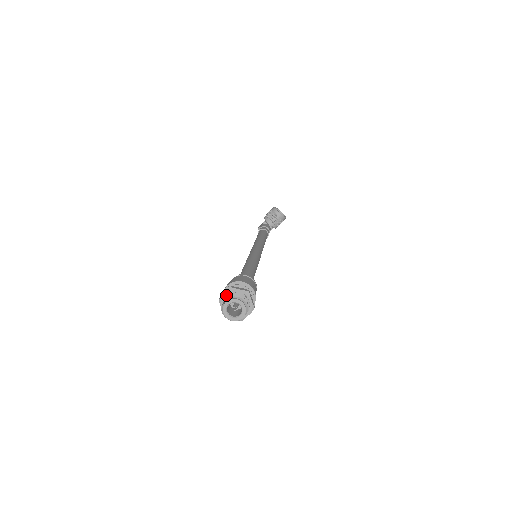
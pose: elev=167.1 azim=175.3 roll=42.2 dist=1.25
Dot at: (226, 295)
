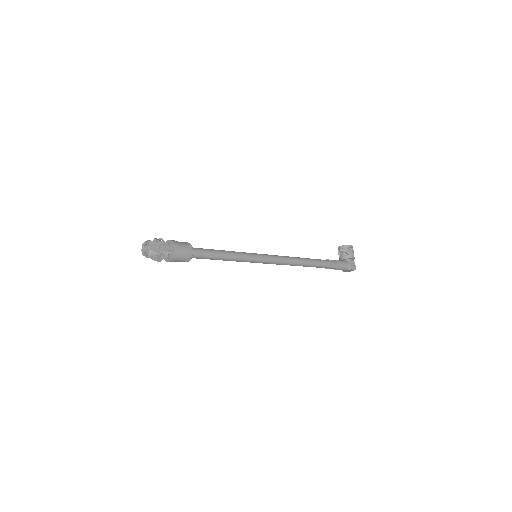
Dot at: occluded
